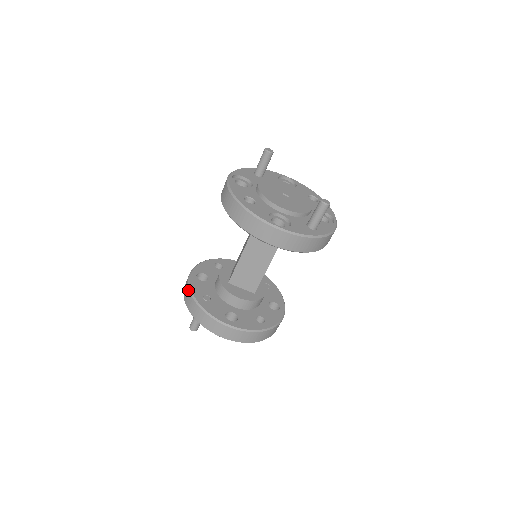
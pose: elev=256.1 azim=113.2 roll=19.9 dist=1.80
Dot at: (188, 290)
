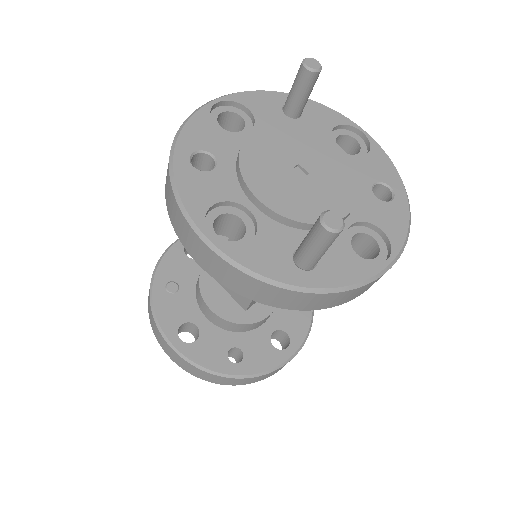
Dot at: (156, 264)
